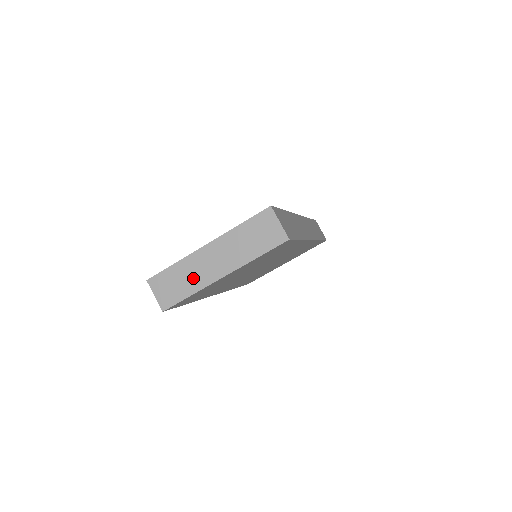
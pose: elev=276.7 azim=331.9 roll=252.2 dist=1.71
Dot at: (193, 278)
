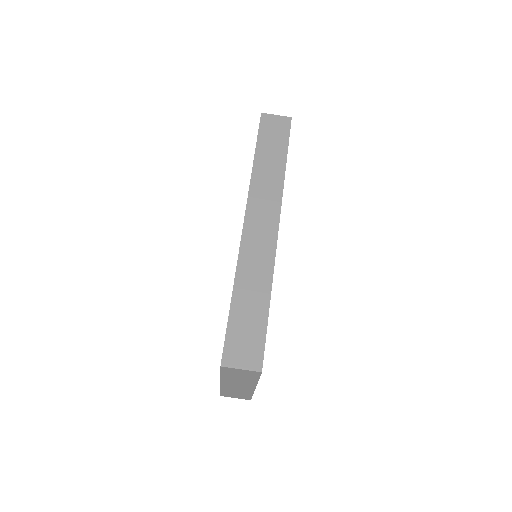
Dot at: (240, 392)
